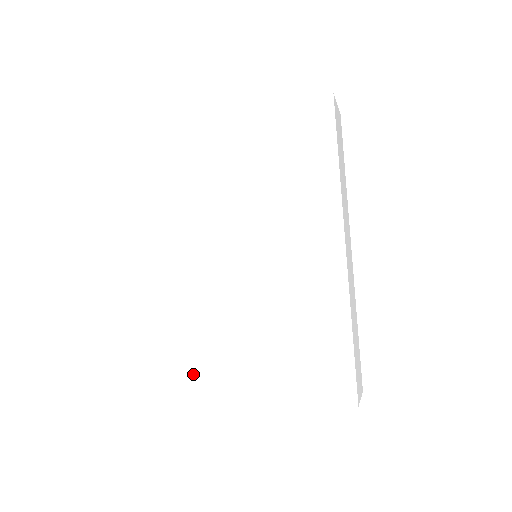
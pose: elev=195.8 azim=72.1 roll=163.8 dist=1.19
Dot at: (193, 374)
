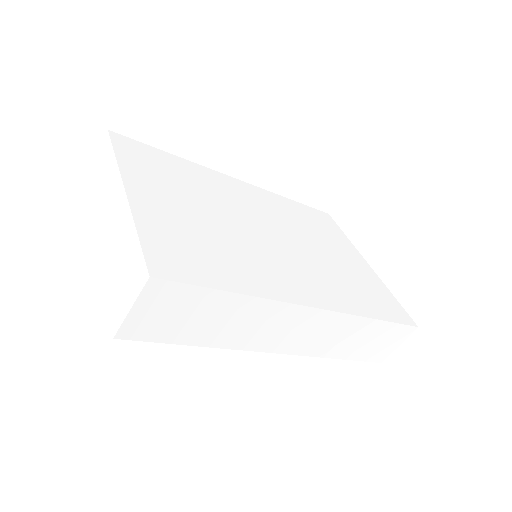
Dot at: occluded
